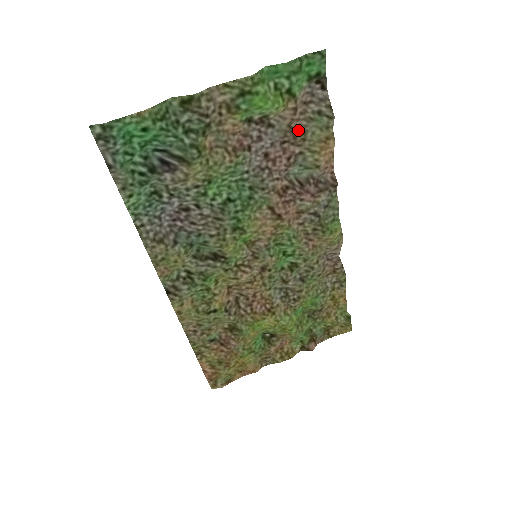
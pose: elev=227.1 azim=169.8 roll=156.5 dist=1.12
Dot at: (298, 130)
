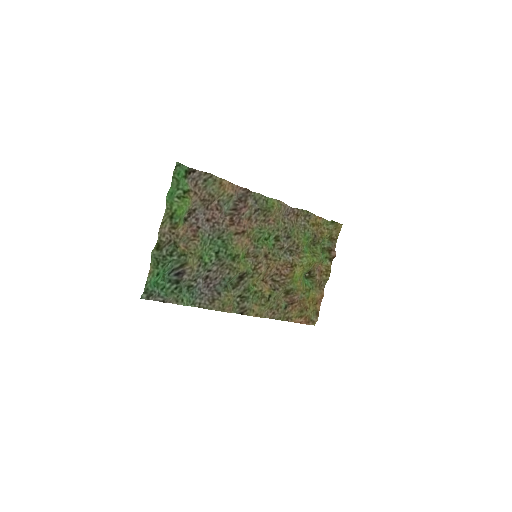
Dot at: (206, 197)
